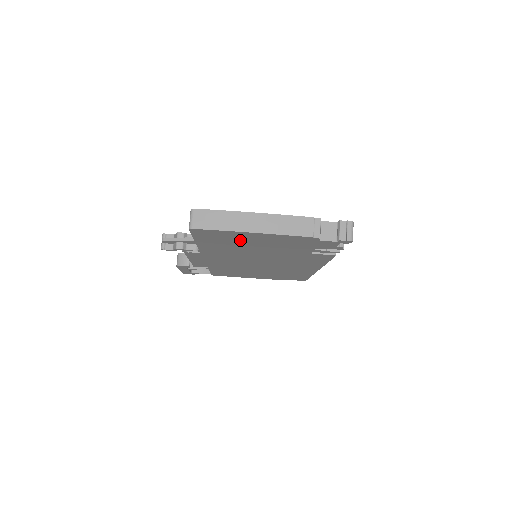
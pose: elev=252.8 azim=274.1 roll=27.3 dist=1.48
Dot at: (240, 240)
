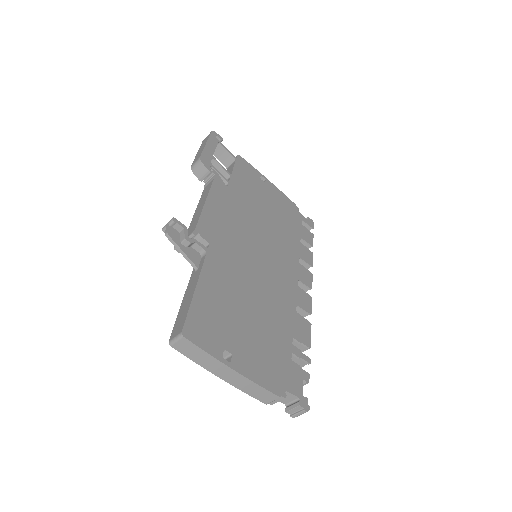
Dot at: occluded
